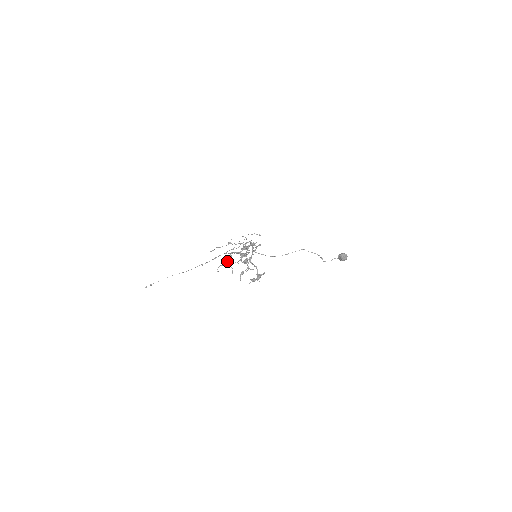
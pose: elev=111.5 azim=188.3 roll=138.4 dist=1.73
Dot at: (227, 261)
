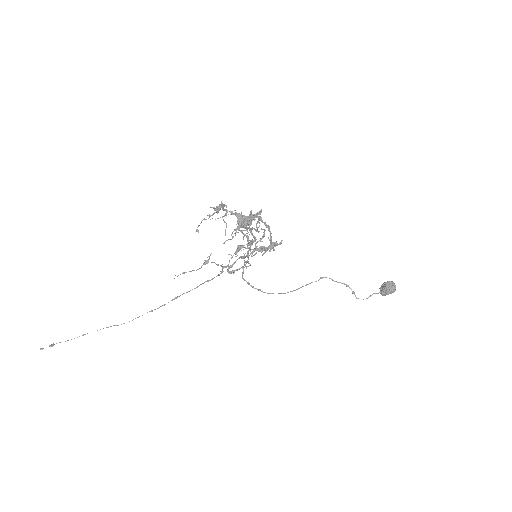
Dot at: (218, 209)
